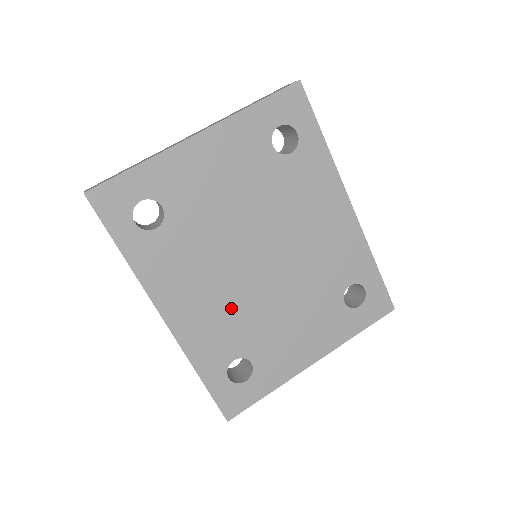
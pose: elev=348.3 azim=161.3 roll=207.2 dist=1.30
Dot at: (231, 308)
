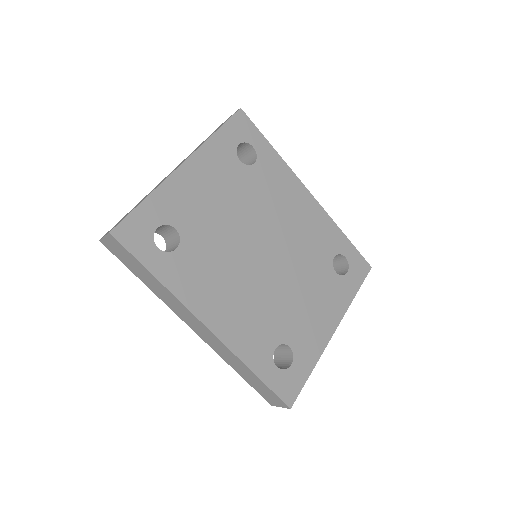
Dot at: (257, 302)
